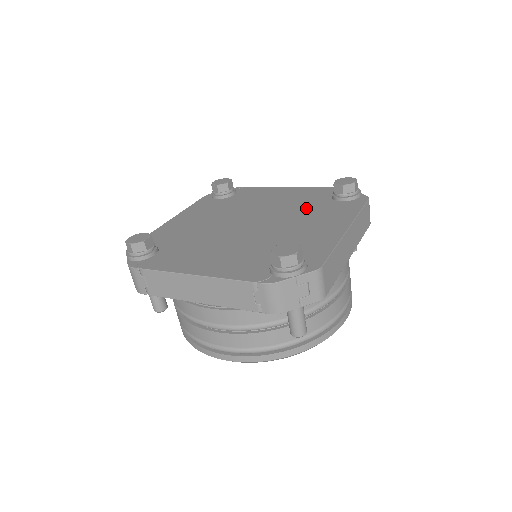
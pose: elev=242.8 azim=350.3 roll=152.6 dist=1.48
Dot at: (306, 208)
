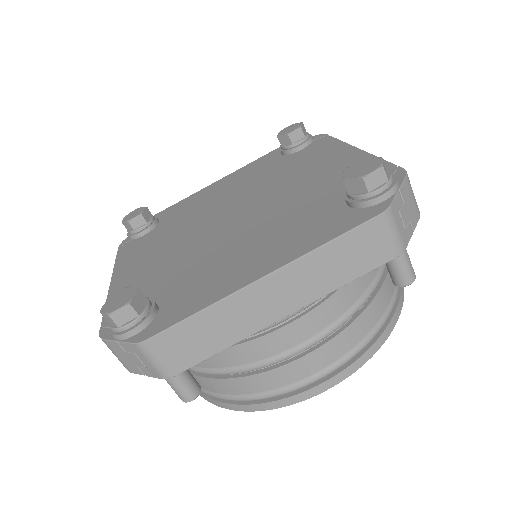
Dot at: (300, 206)
